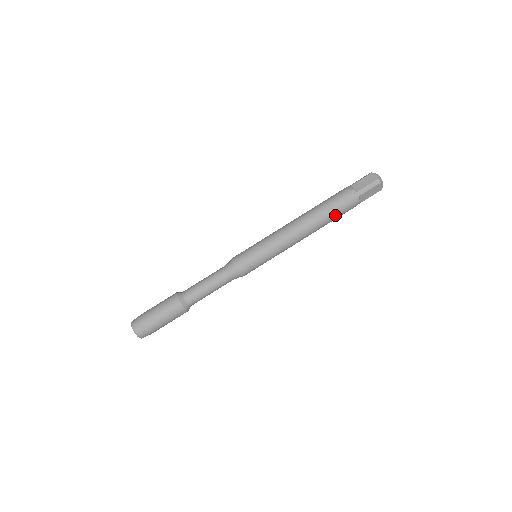
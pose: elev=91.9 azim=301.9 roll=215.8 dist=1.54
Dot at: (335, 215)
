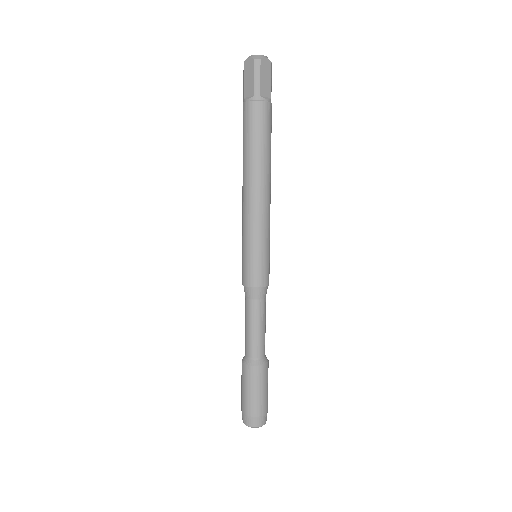
Dot at: (264, 140)
